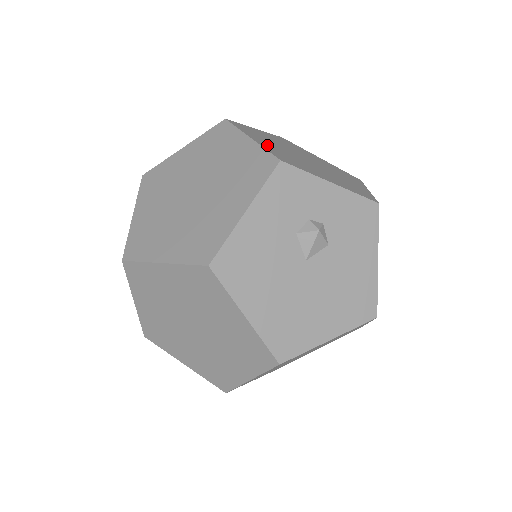
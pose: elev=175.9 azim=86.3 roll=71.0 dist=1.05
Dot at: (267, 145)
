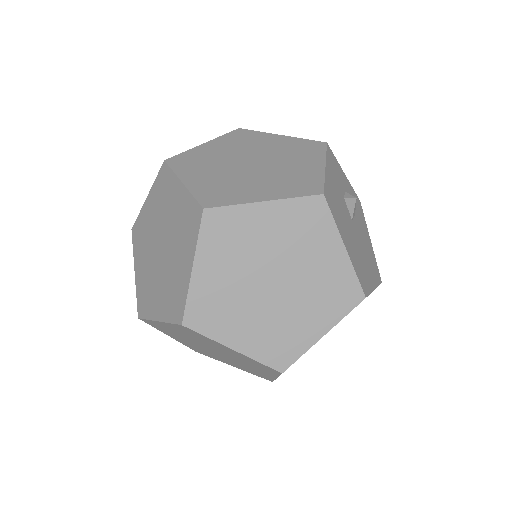
Dot at: occluded
